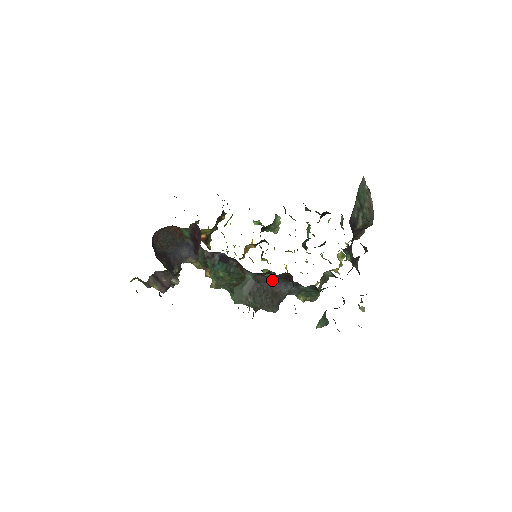
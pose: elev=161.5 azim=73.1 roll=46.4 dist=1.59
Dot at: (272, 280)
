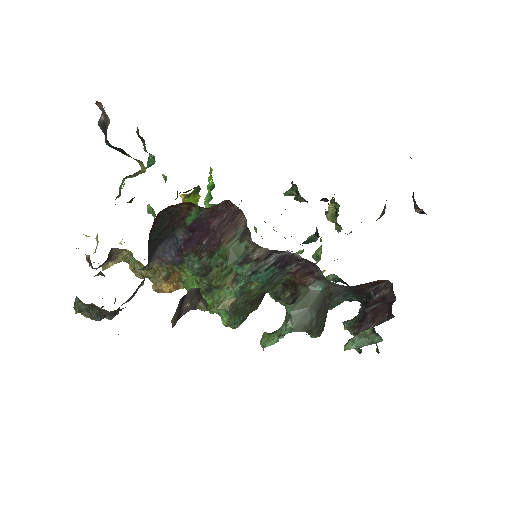
Dot at: (342, 291)
